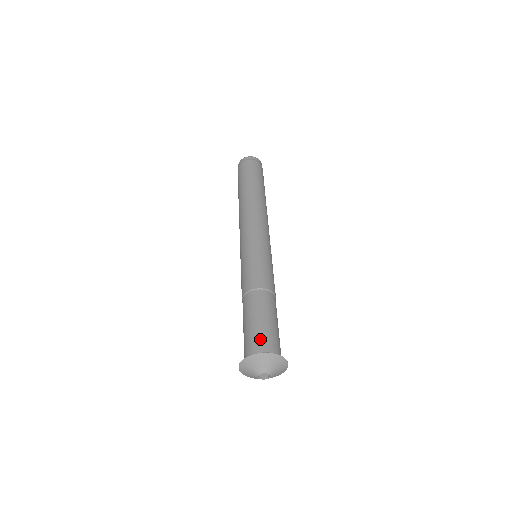
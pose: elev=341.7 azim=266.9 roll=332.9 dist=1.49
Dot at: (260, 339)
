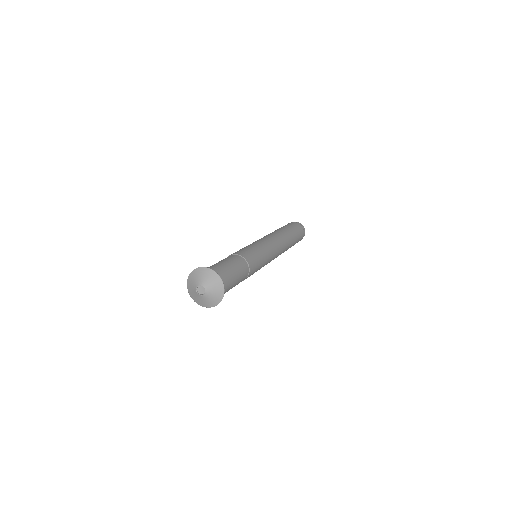
Dot at: occluded
